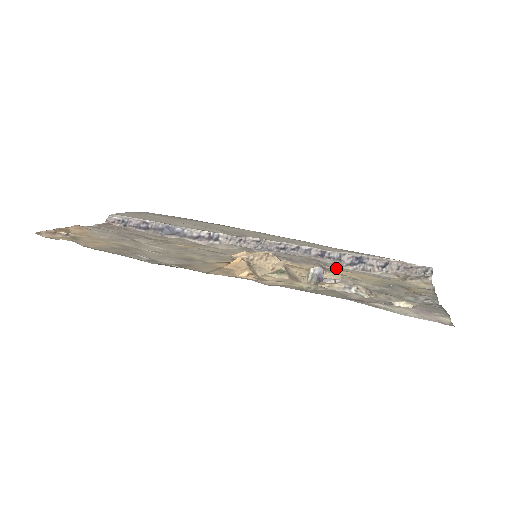
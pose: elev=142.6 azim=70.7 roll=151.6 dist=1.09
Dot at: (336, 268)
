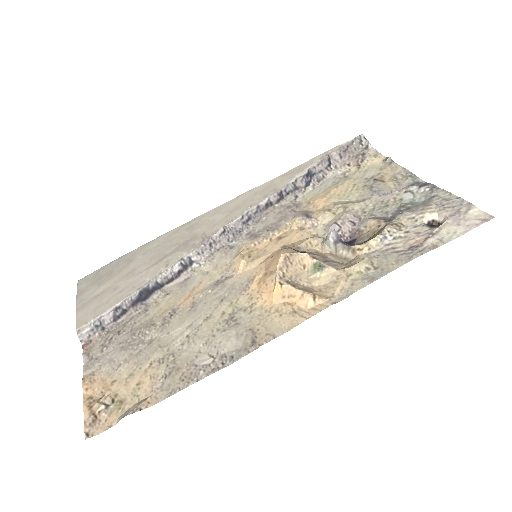
Dot at: (304, 200)
